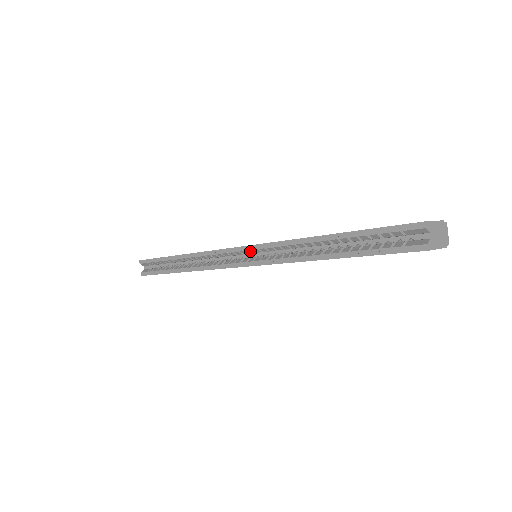
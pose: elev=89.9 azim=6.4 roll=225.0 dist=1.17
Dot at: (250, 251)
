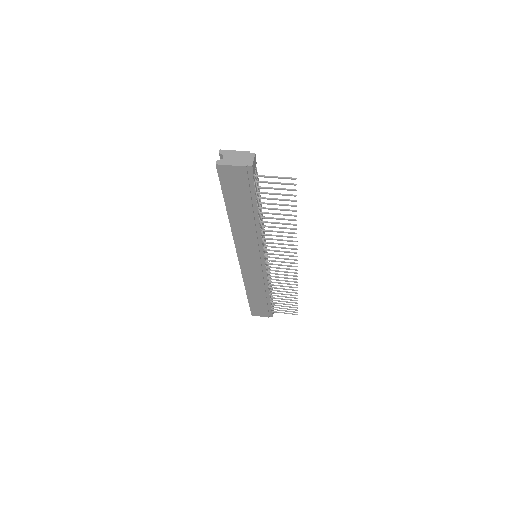
Dot at: occluded
